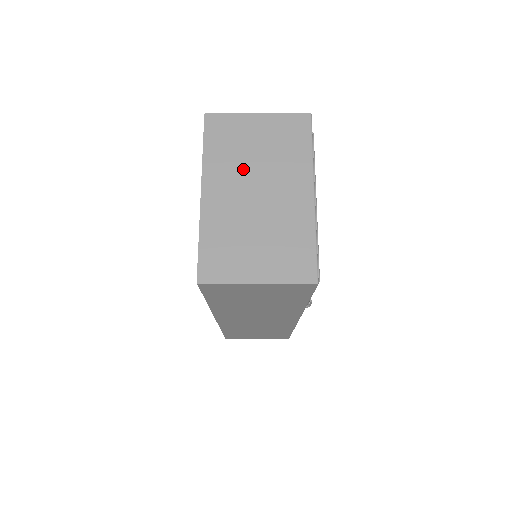
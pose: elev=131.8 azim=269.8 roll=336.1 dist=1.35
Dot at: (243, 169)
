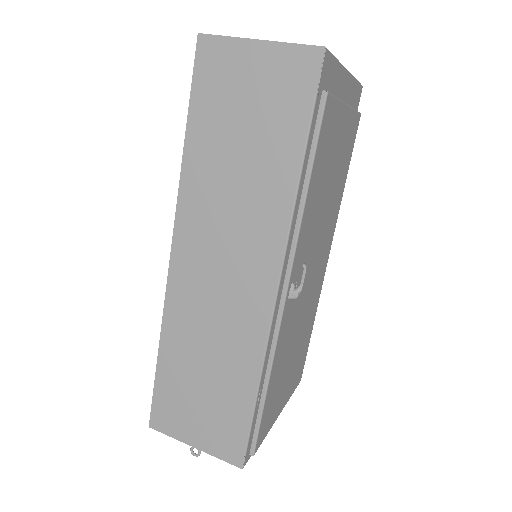
Dot at: occluded
